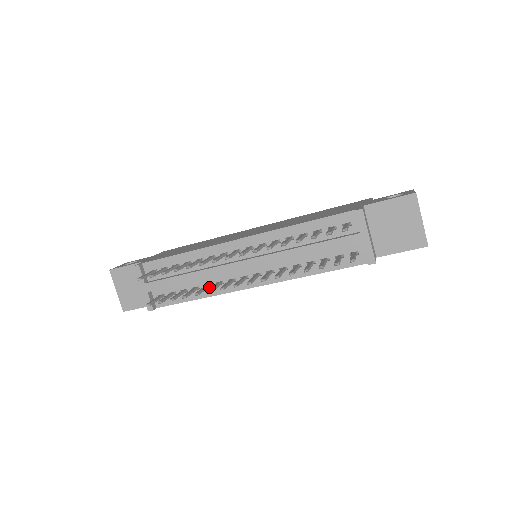
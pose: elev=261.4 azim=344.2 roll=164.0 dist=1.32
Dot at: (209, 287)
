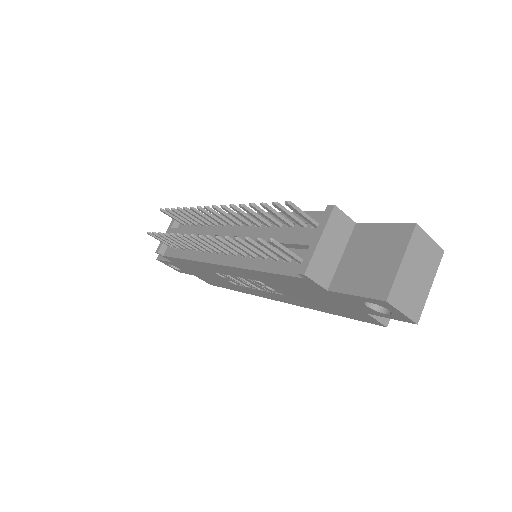
Dot at: (196, 251)
